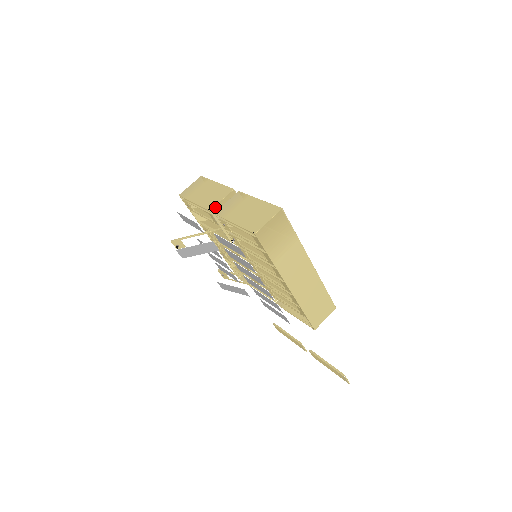
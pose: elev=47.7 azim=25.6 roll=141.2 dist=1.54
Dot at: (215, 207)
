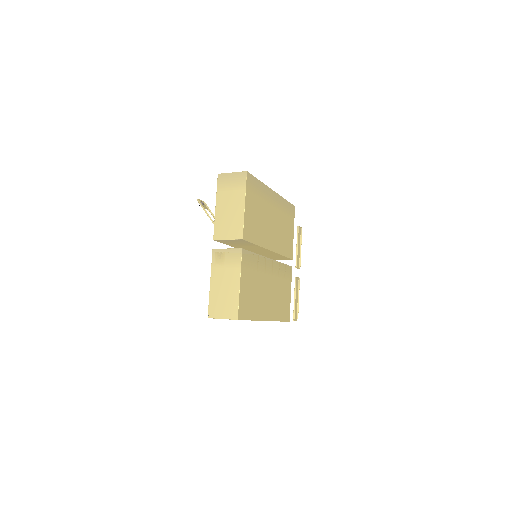
Dot at: (220, 240)
